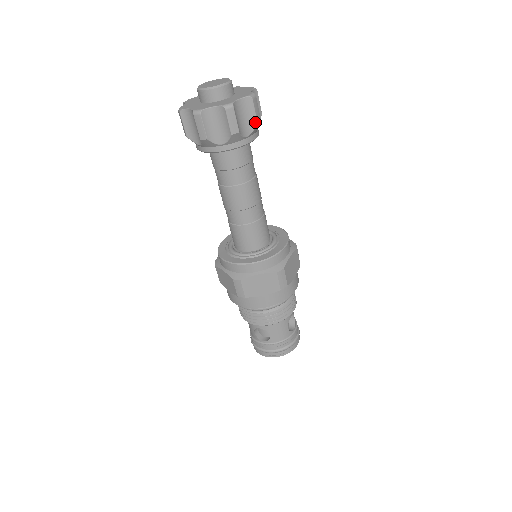
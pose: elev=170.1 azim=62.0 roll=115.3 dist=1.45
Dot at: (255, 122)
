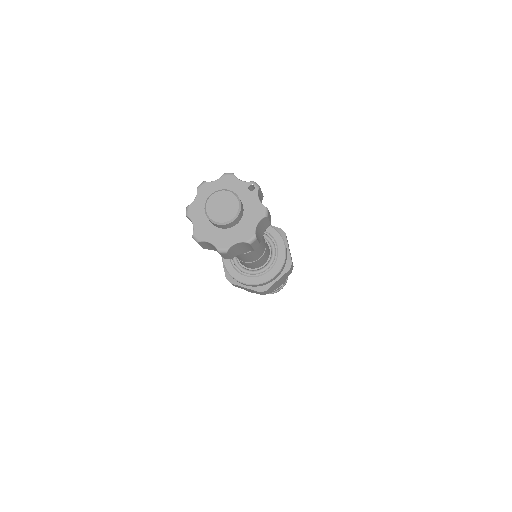
Dot at: (252, 249)
